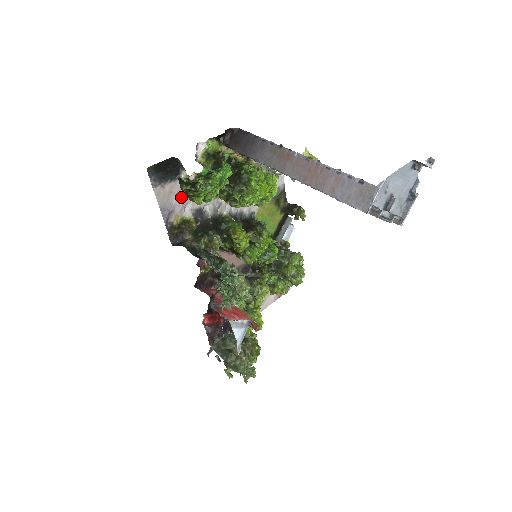
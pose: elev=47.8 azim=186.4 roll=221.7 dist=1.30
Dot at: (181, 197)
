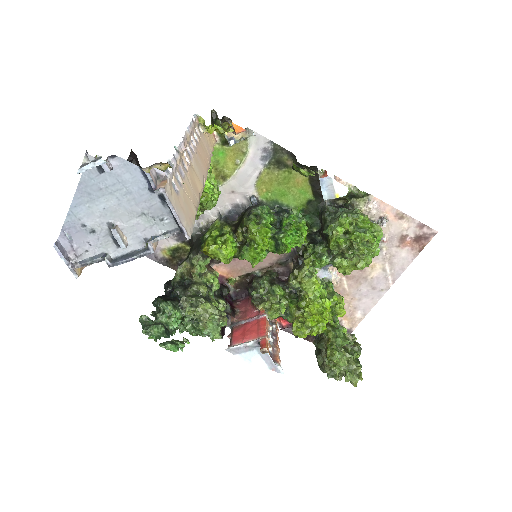
Dot at: occluded
